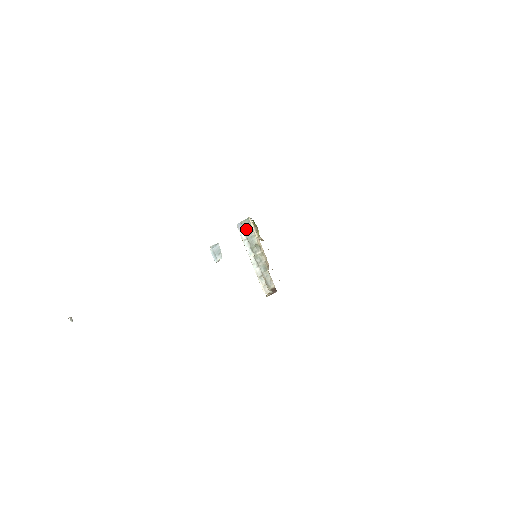
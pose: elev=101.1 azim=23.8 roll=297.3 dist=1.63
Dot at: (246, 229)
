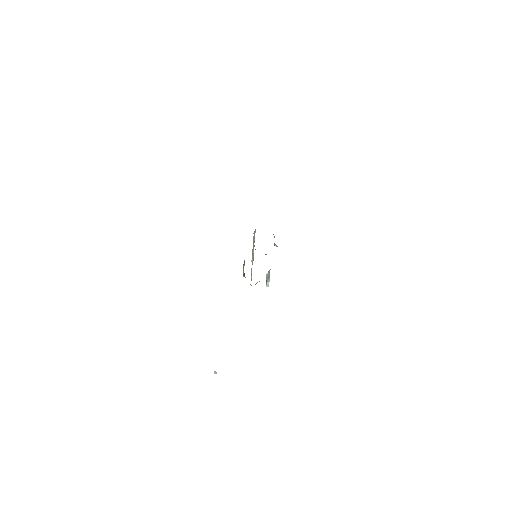
Dot at: (254, 236)
